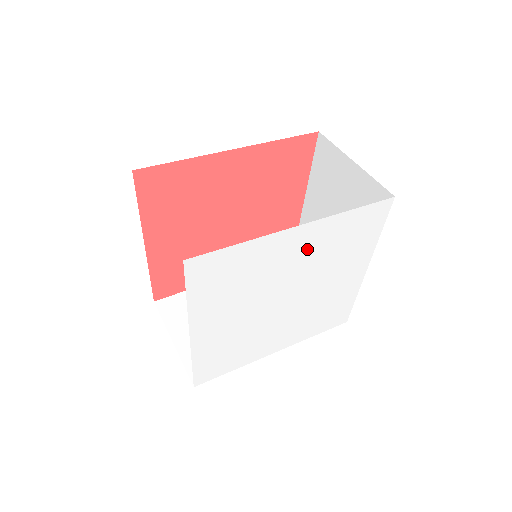
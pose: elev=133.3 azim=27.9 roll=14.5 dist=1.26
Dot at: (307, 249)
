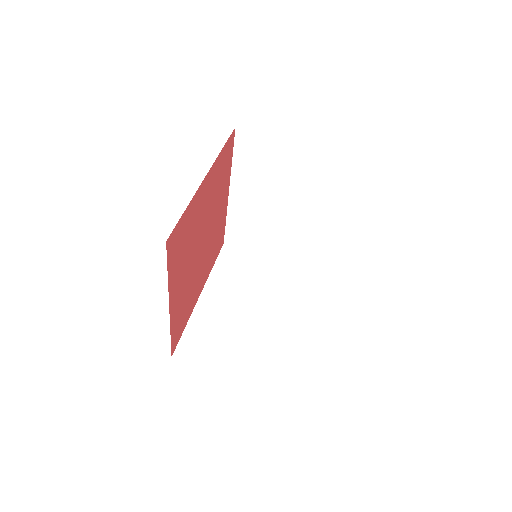
Dot at: occluded
